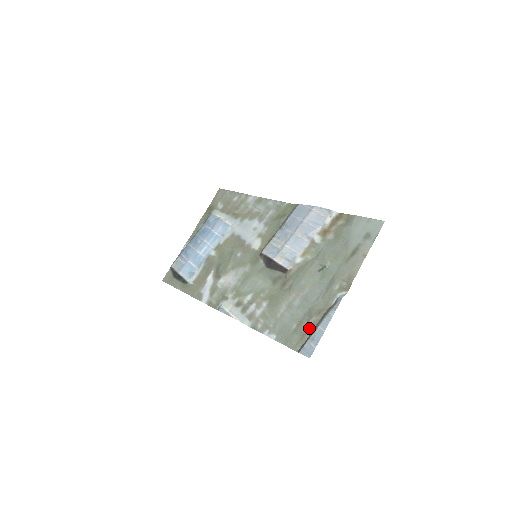
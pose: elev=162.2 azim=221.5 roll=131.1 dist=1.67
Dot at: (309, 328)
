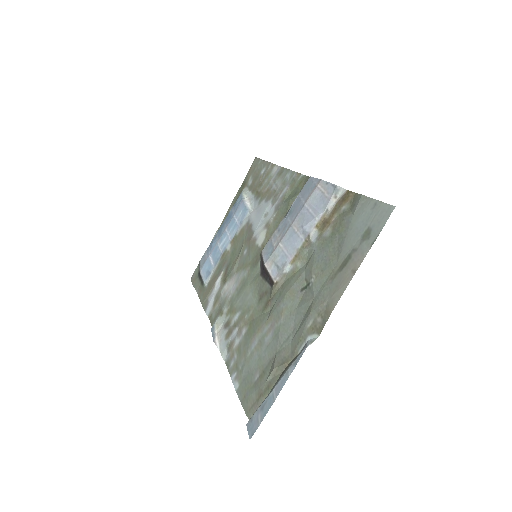
Dot at: (268, 385)
